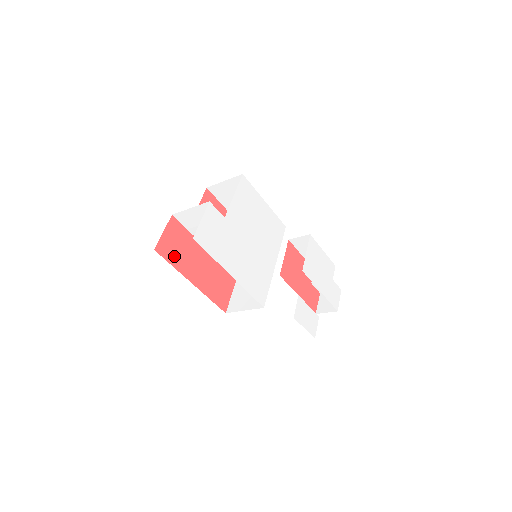
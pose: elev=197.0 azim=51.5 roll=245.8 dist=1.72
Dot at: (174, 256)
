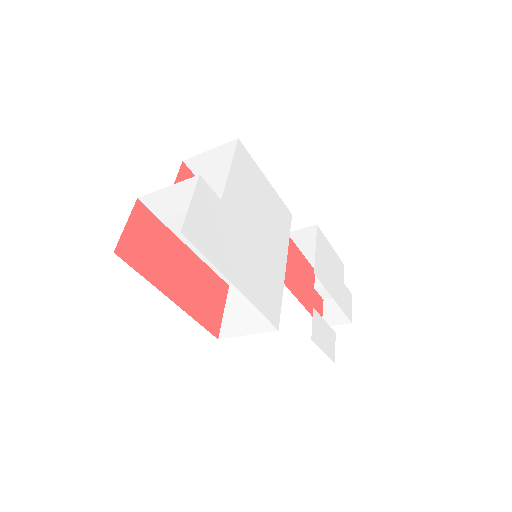
Dot at: (144, 261)
